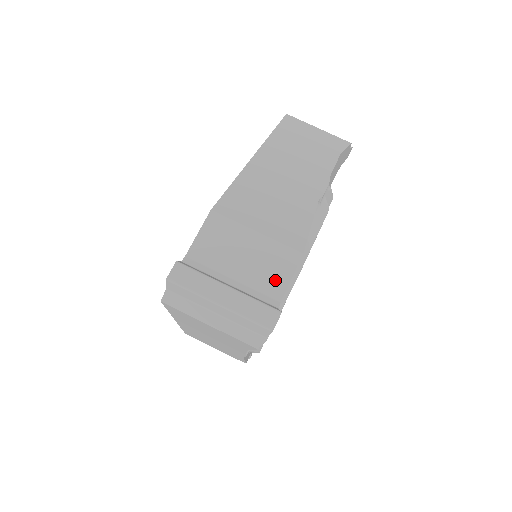
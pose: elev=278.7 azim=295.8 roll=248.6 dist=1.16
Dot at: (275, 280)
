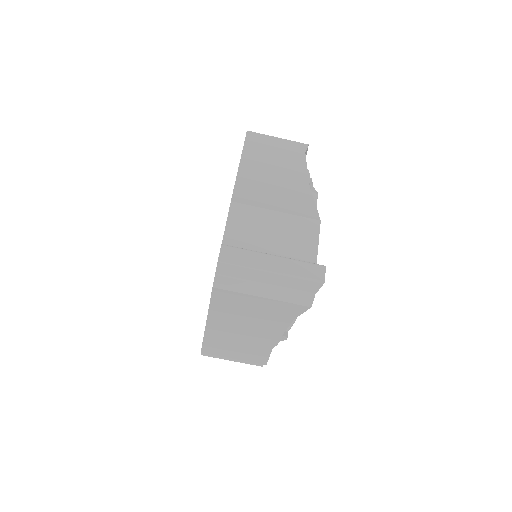
Dot at: (305, 247)
